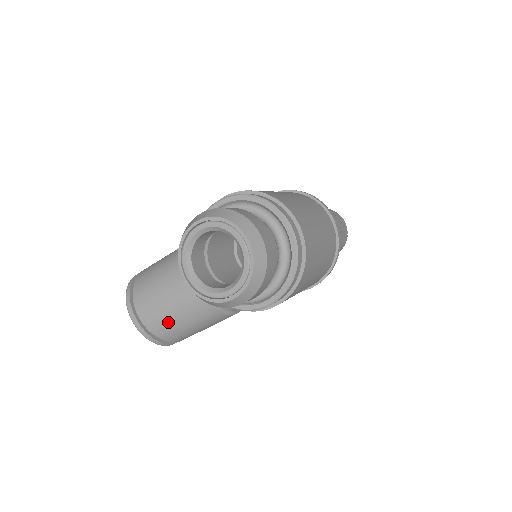
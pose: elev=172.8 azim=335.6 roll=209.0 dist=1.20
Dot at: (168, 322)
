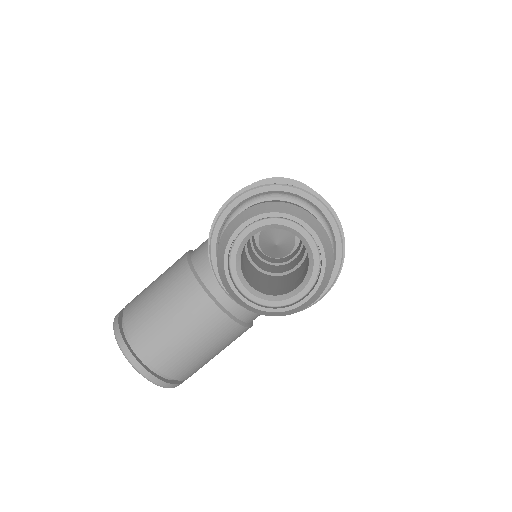
Dot at: (185, 357)
